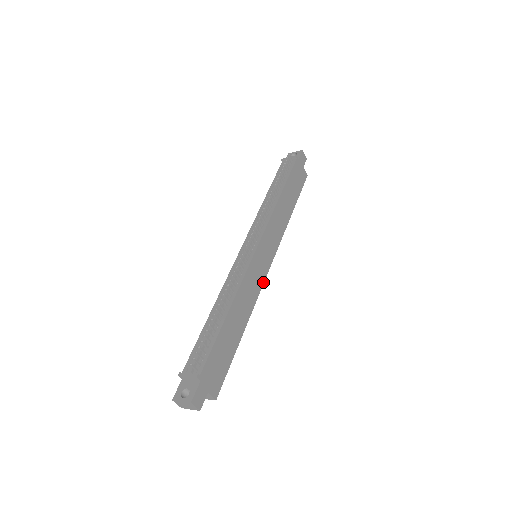
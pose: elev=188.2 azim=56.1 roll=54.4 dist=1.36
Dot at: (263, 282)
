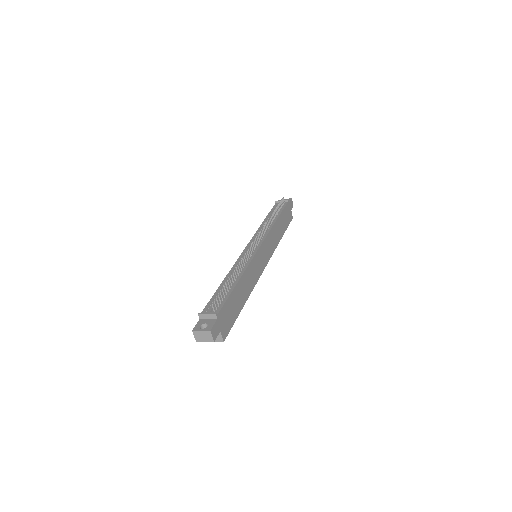
Dot at: (260, 275)
